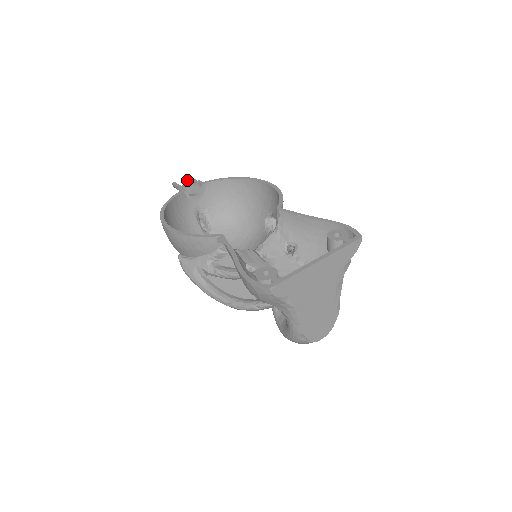
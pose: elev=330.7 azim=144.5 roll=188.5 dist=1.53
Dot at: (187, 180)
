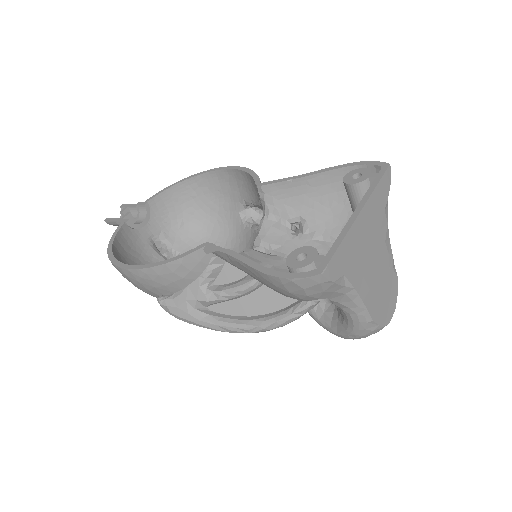
Dot at: (122, 209)
